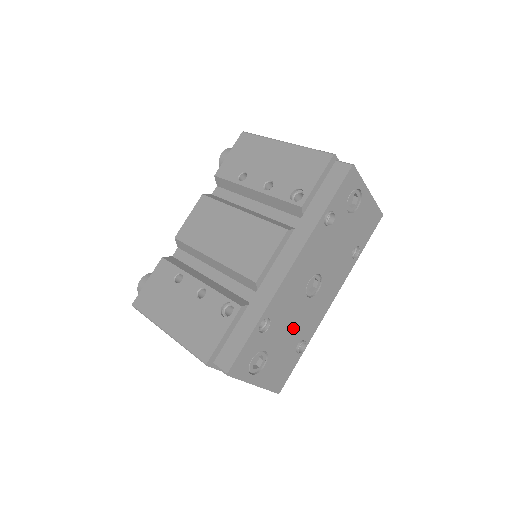
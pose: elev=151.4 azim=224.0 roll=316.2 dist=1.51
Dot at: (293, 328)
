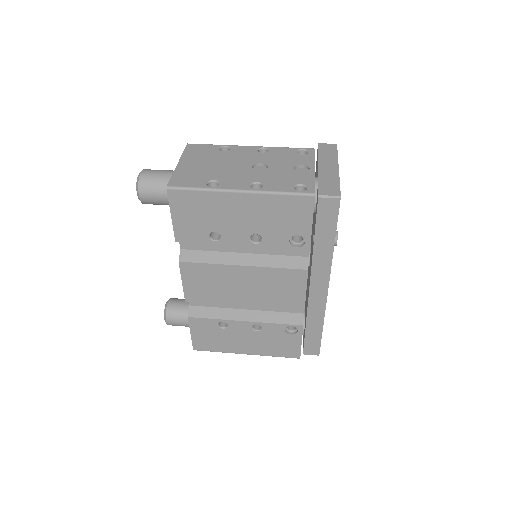
Dot at: occluded
